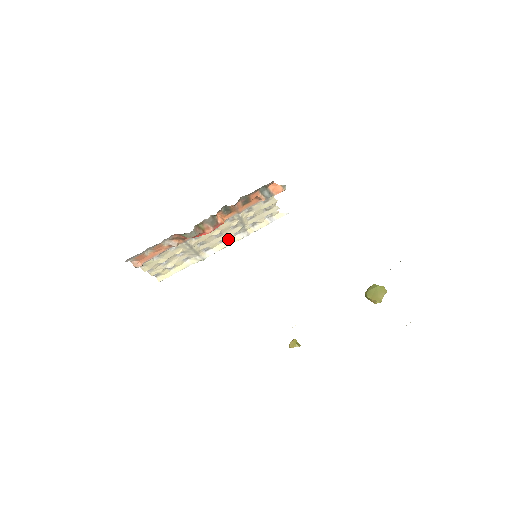
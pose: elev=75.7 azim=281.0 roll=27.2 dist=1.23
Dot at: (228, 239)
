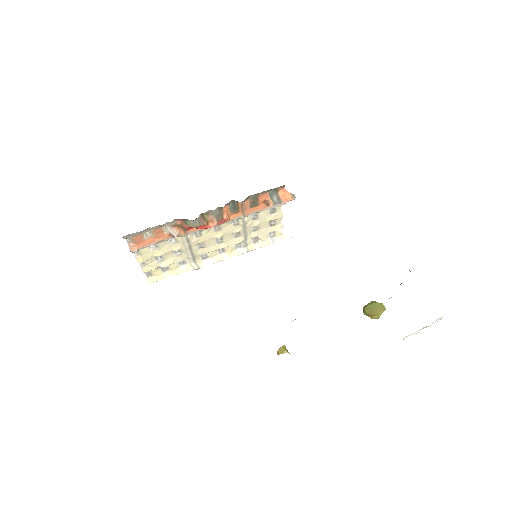
Dot at: (227, 251)
